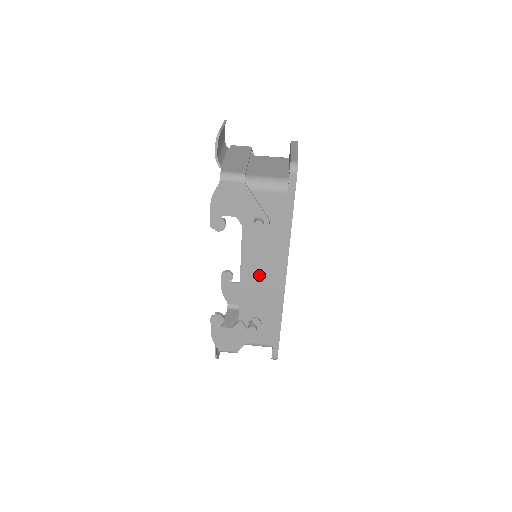
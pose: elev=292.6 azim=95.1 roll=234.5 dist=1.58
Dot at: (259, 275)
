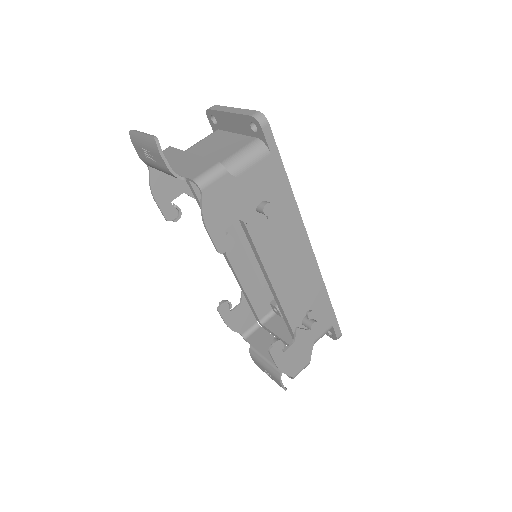
Dot at: (287, 266)
